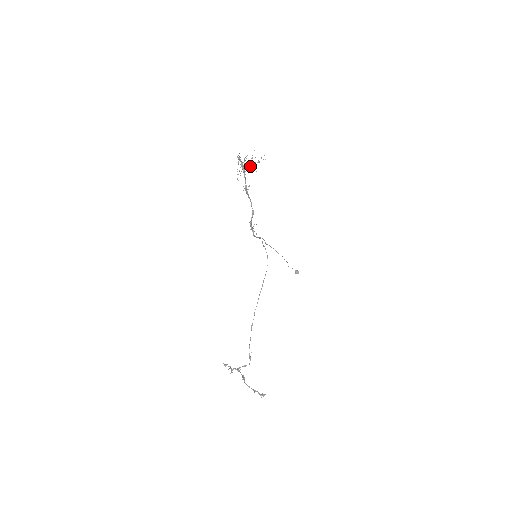
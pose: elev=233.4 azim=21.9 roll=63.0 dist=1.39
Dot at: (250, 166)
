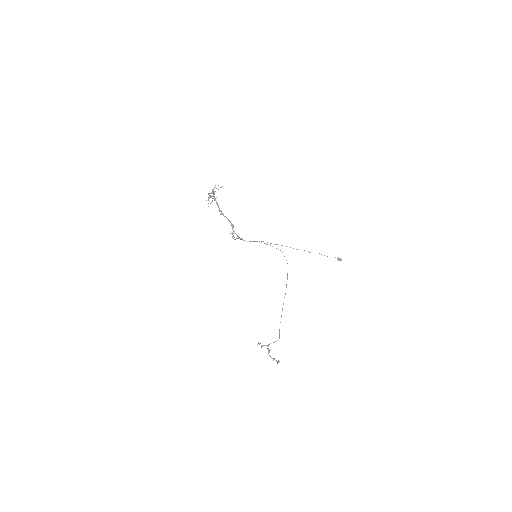
Dot at: (213, 195)
